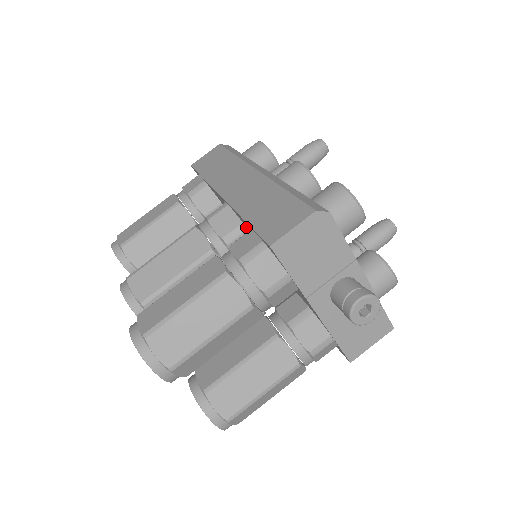
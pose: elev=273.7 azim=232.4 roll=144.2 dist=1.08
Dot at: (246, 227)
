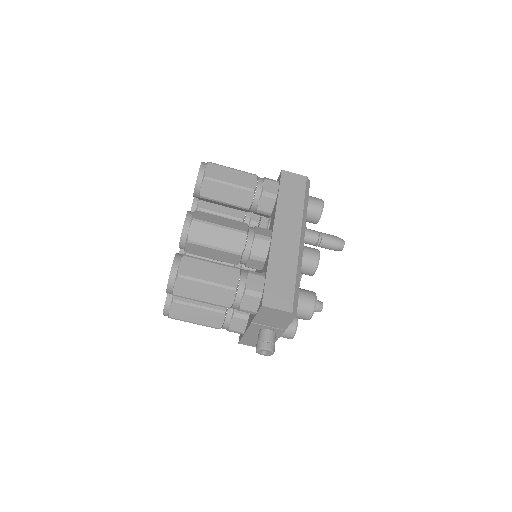
Dot at: (265, 261)
